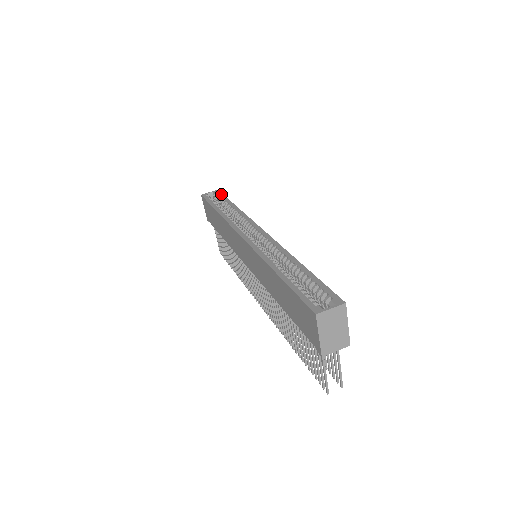
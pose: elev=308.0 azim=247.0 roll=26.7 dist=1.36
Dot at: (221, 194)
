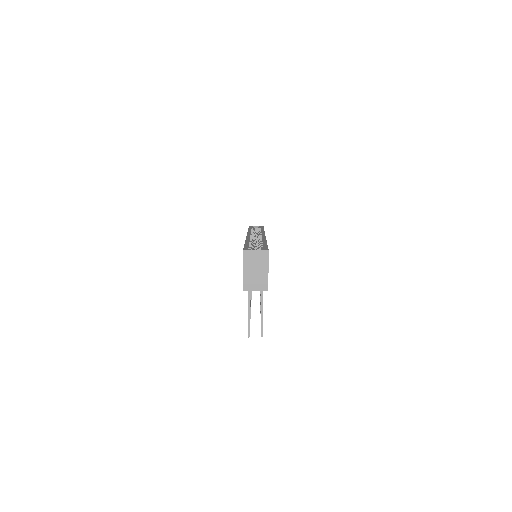
Dot at: (262, 227)
